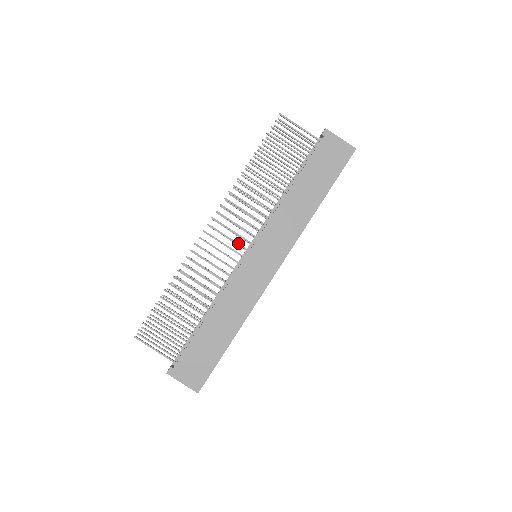
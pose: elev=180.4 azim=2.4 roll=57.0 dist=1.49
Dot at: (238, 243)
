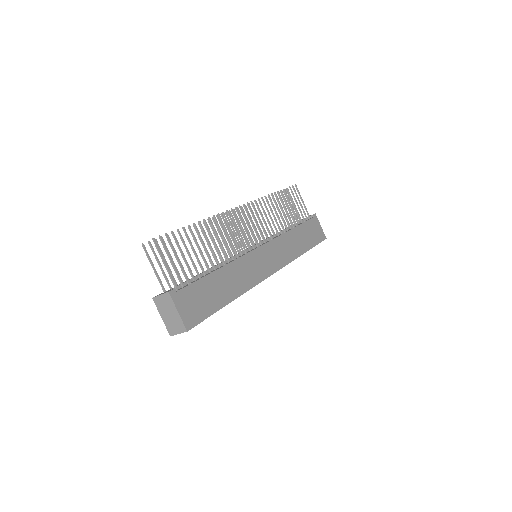
Dot at: occluded
